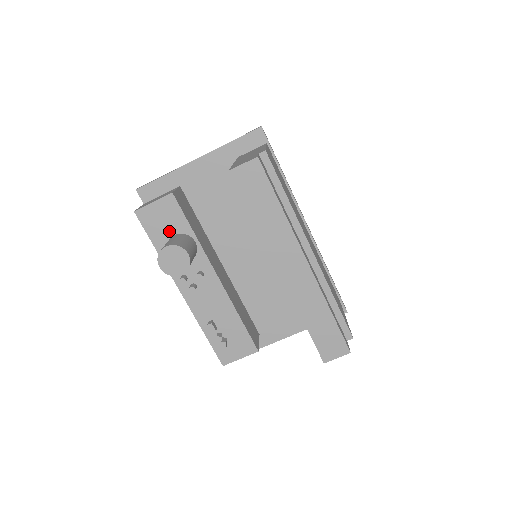
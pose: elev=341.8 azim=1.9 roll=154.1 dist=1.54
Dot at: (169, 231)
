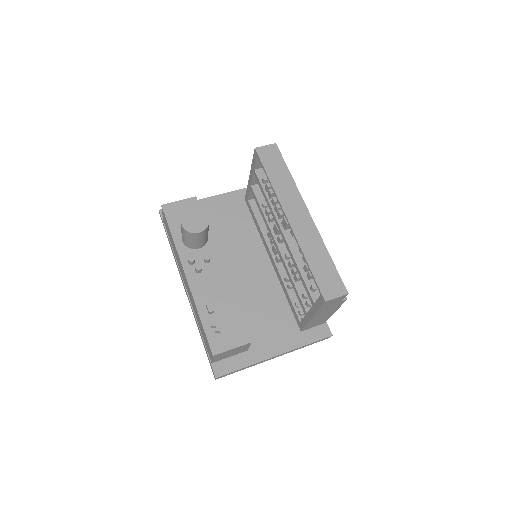
Dot at: occluded
